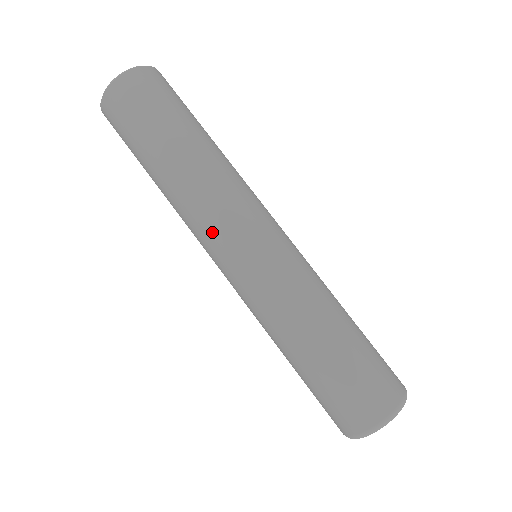
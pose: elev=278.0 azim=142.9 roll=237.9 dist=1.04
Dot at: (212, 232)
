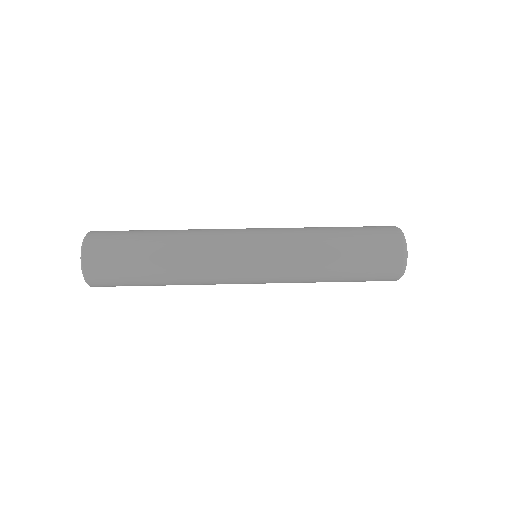
Dot at: (226, 273)
